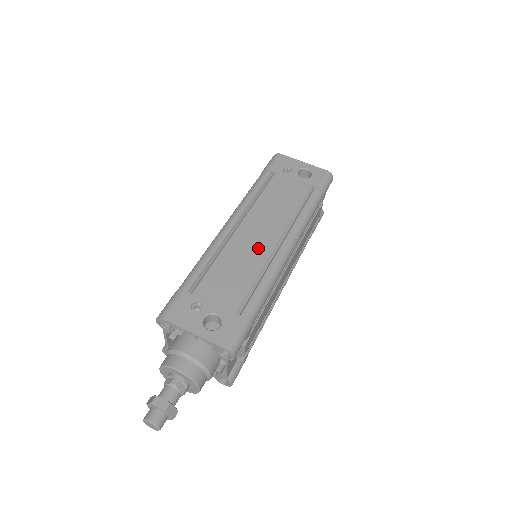
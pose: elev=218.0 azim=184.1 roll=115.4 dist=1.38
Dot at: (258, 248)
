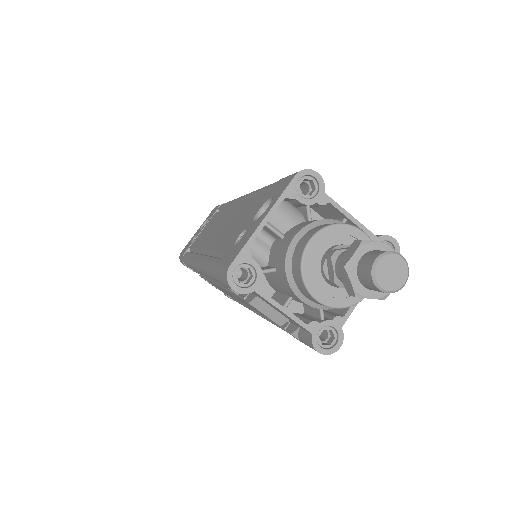
Dot at: (229, 218)
